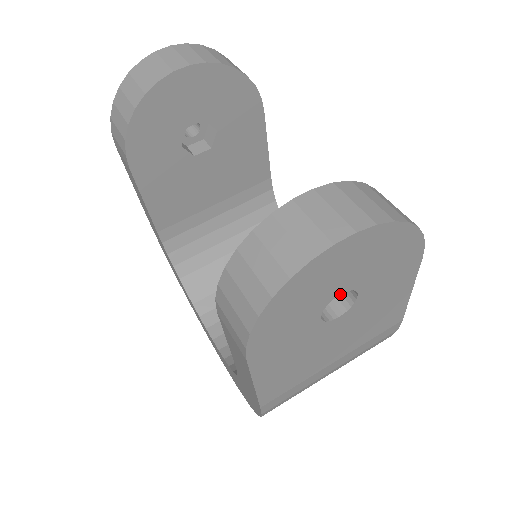
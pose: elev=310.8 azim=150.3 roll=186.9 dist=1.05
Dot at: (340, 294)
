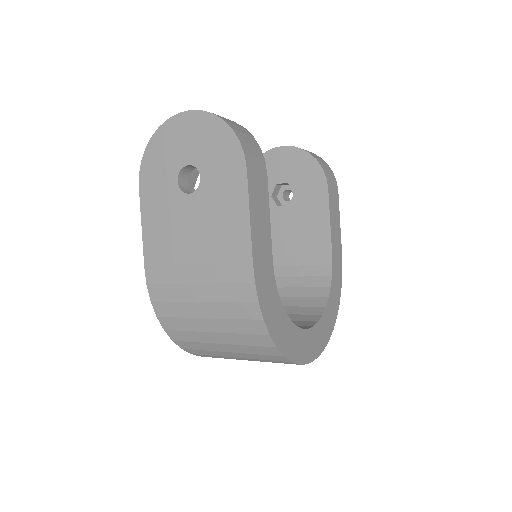
Dot at: occluded
